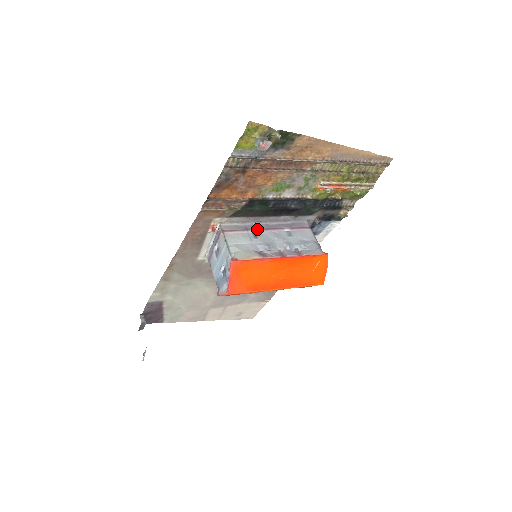
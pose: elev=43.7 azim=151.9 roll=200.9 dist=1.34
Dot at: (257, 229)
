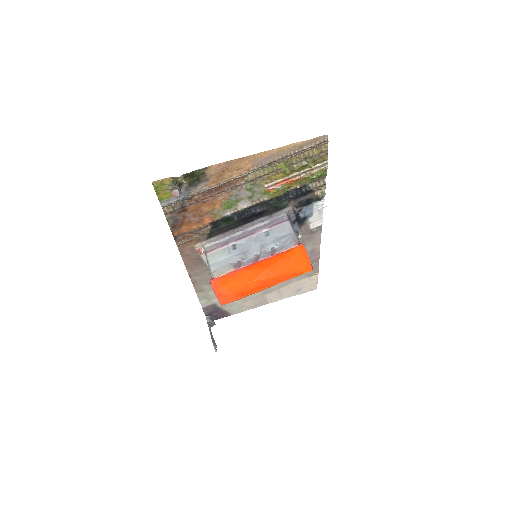
Dot at: (236, 240)
